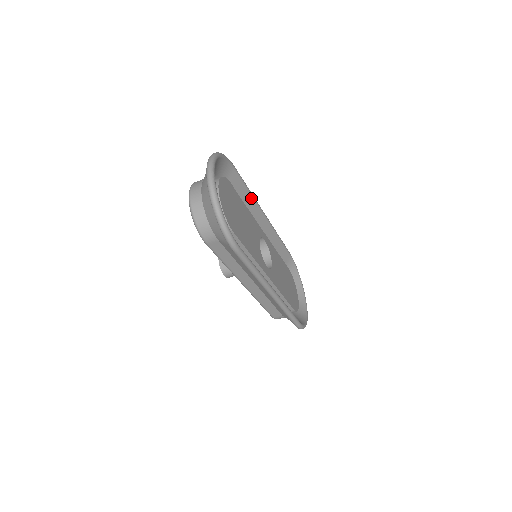
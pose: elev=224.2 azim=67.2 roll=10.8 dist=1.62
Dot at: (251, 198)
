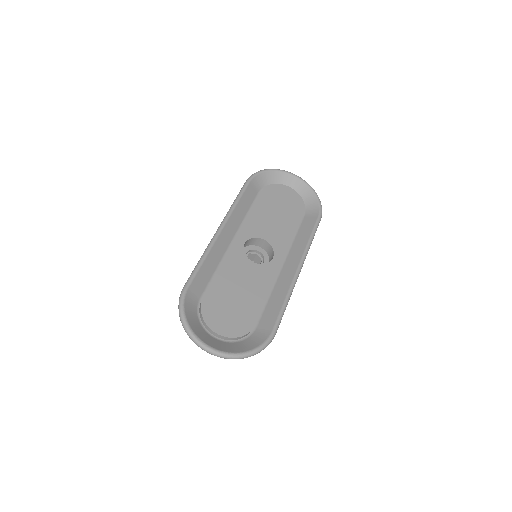
Dot at: (208, 257)
